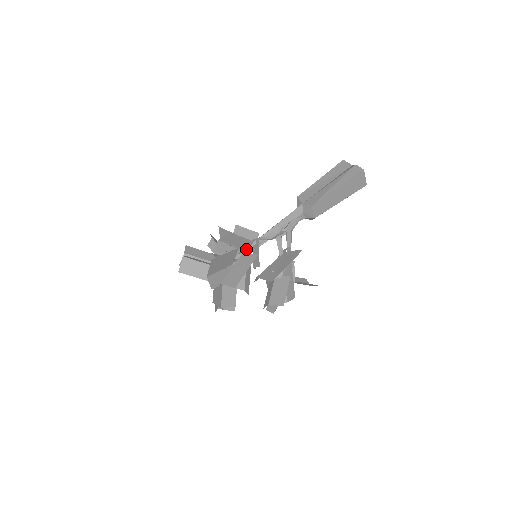
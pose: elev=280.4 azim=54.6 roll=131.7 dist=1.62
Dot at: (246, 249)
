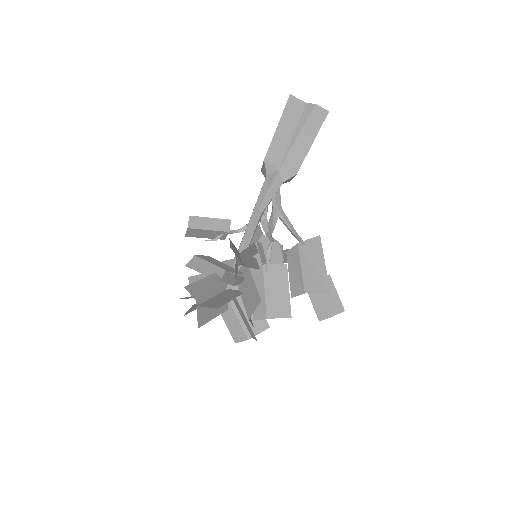
Dot at: occluded
